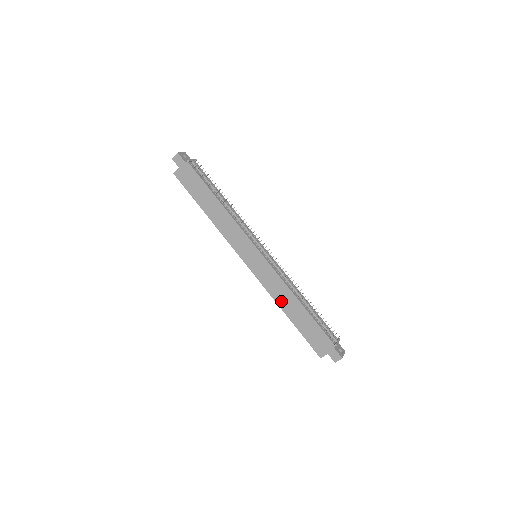
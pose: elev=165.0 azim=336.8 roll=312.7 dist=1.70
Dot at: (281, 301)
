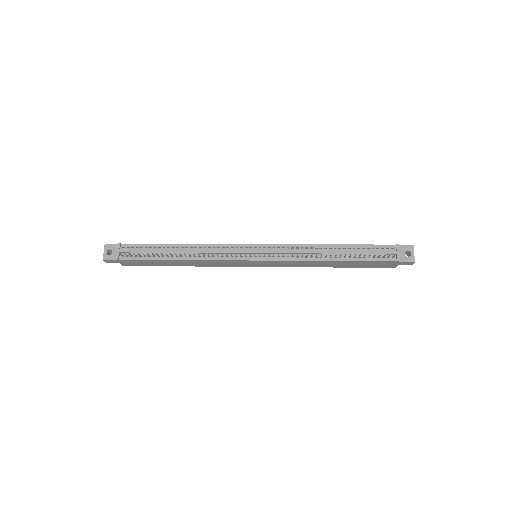
Dot at: (315, 266)
